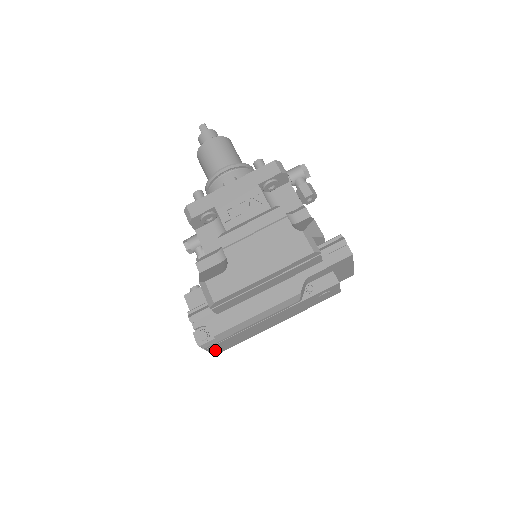
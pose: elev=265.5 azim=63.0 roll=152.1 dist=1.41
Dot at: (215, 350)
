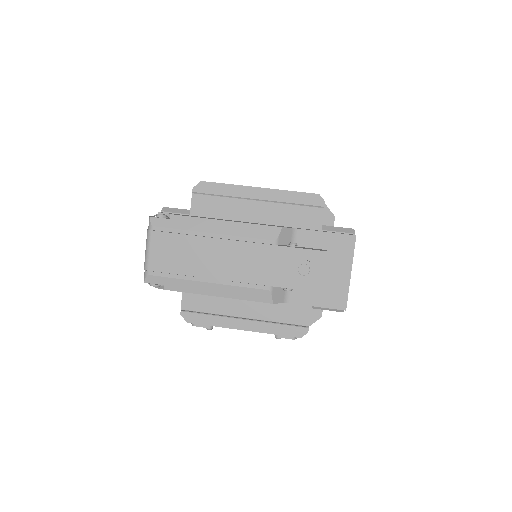
Dot at: (154, 253)
